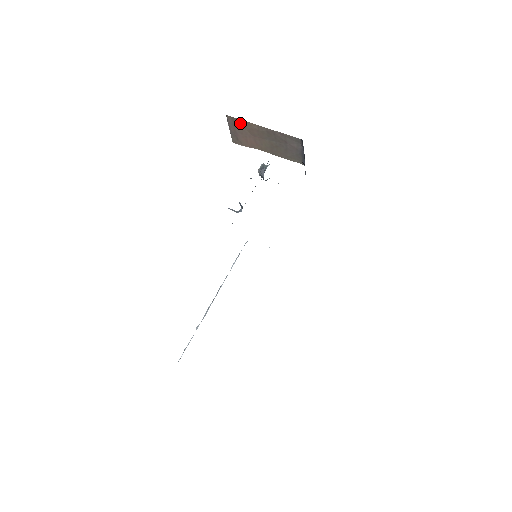
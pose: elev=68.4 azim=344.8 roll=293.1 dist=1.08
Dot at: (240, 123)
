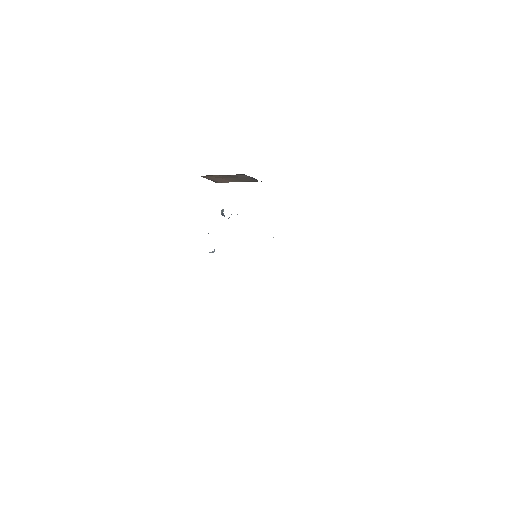
Dot at: (210, 176)
